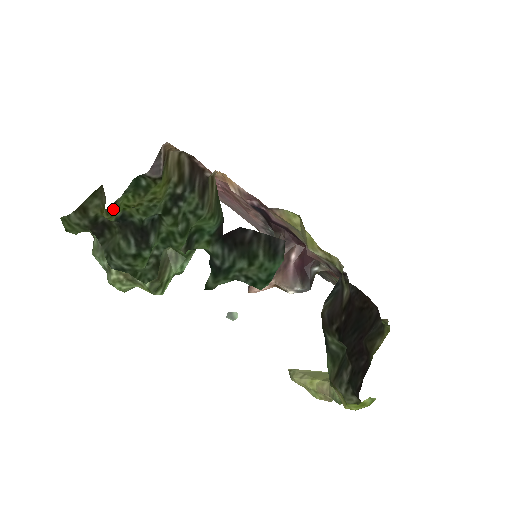
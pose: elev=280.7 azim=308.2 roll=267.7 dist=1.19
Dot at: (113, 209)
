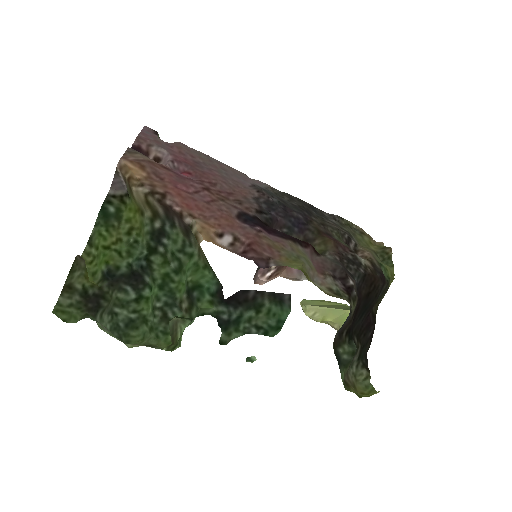
Dot at: (91, 247)
